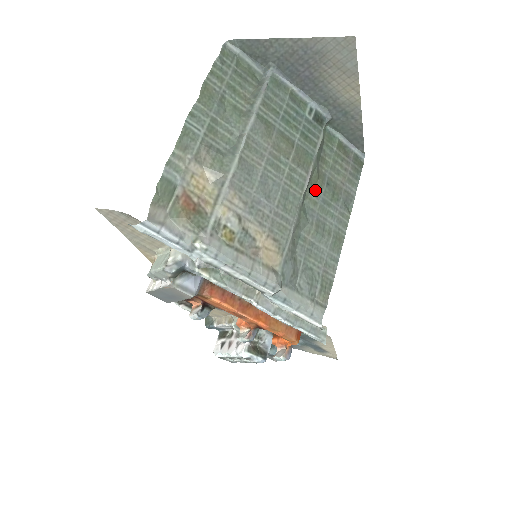
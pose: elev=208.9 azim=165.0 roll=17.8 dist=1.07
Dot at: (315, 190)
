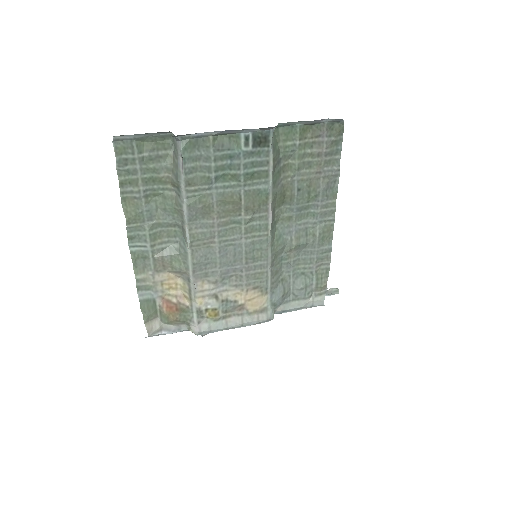
Dot at: (285, 206)
